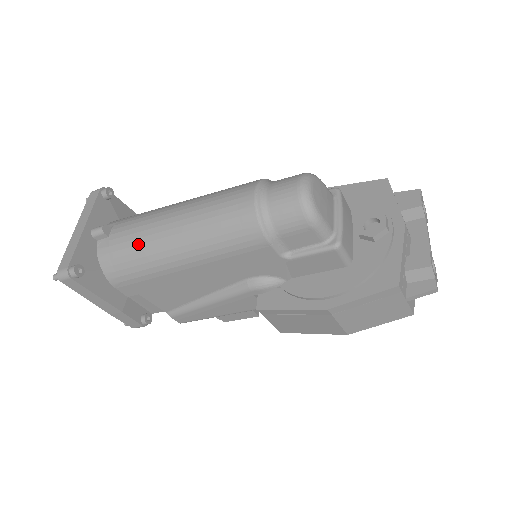
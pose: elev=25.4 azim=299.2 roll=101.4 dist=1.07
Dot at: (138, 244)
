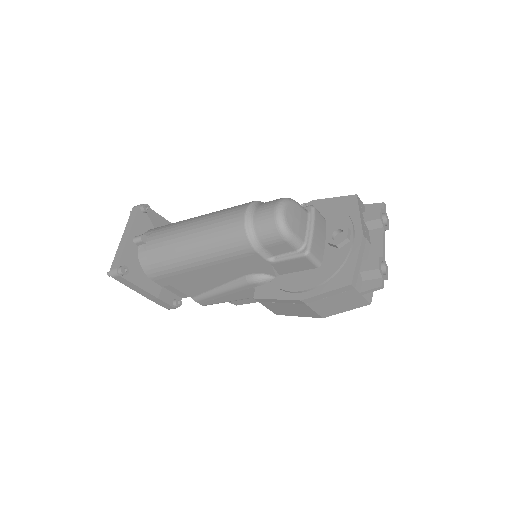
Dot at: (166, 250)
